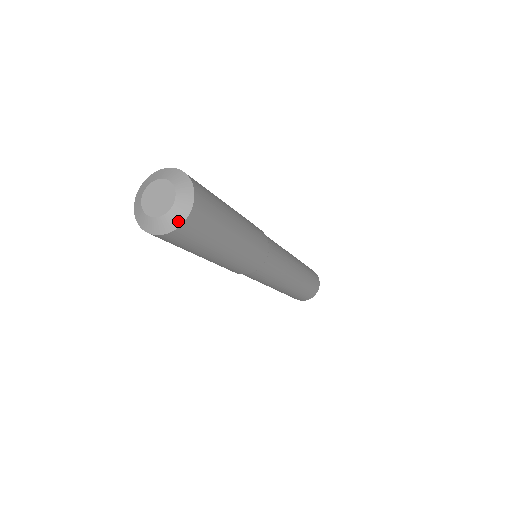
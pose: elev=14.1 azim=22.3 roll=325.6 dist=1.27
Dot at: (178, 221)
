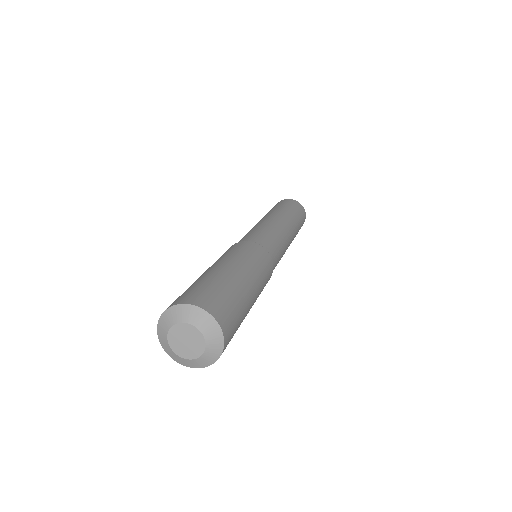
Dot at: (219, 340)
